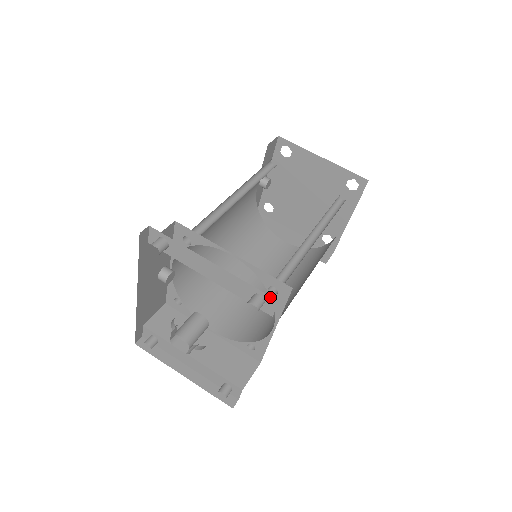
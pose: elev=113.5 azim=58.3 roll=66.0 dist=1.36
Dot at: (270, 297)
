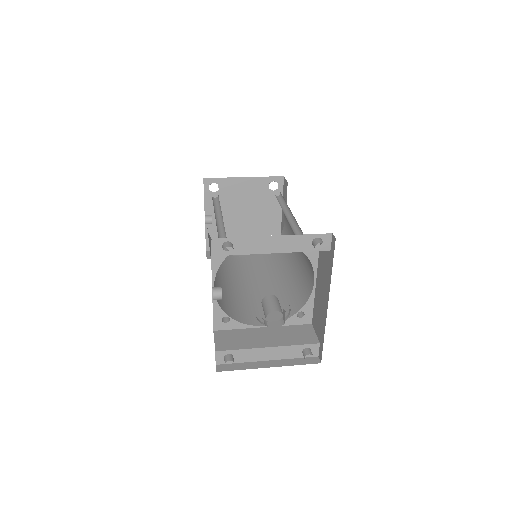
Dot at: (325, 234)
